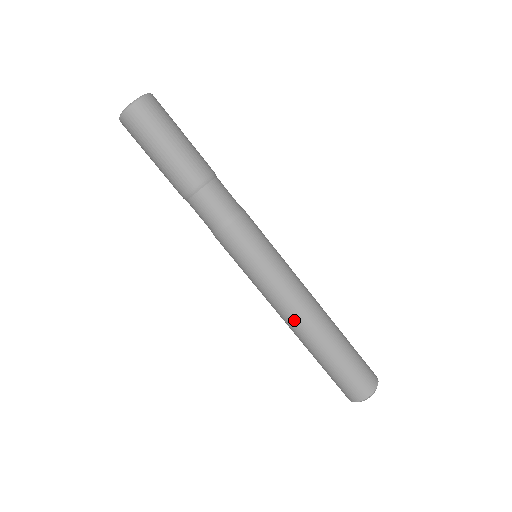
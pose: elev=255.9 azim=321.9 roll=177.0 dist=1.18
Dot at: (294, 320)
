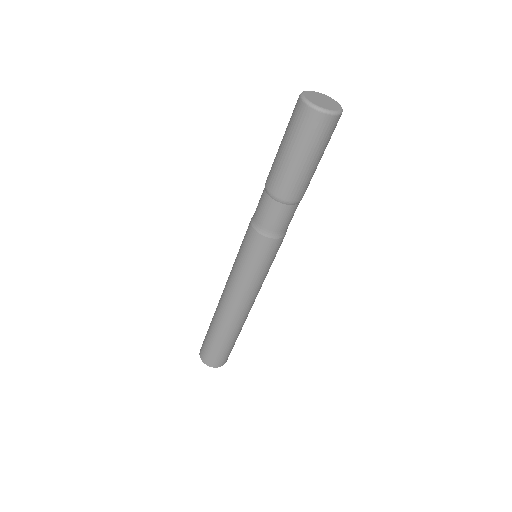
Dot at: (223, 301)
